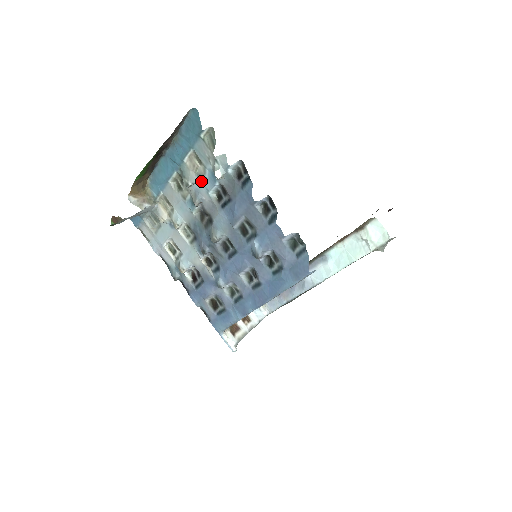
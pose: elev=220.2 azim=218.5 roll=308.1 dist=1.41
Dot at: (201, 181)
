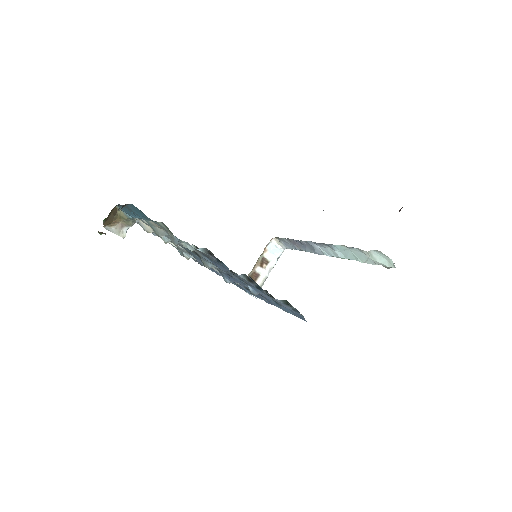
Dot at: occluded
